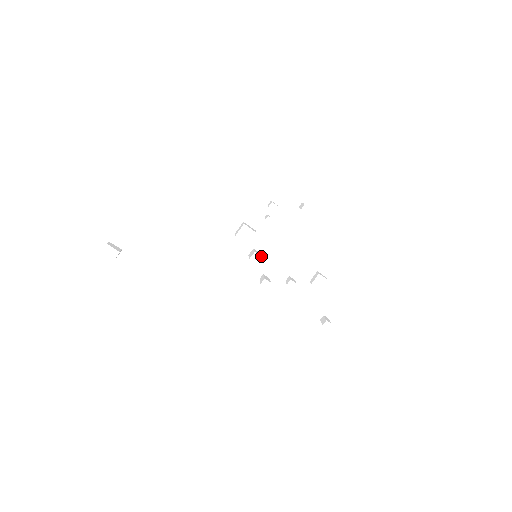
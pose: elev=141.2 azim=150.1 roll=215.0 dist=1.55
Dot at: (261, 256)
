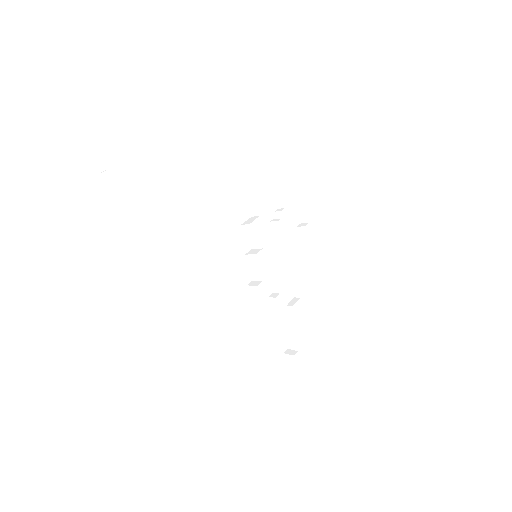
Dot at: occluded
